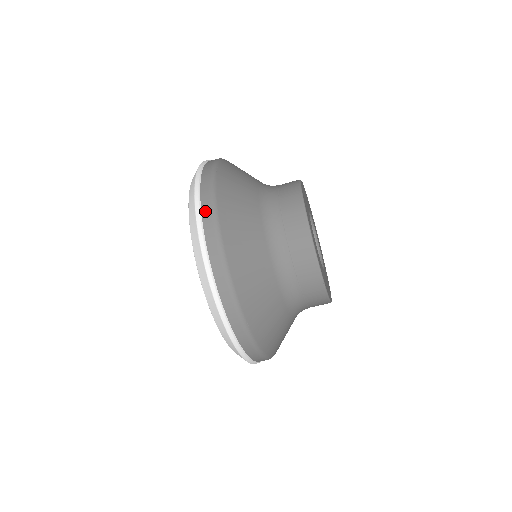
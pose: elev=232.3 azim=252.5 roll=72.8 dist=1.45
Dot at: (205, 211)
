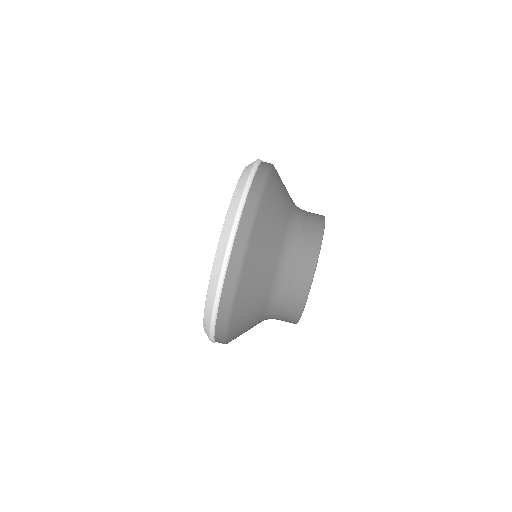
Dot at: (256, 180)
